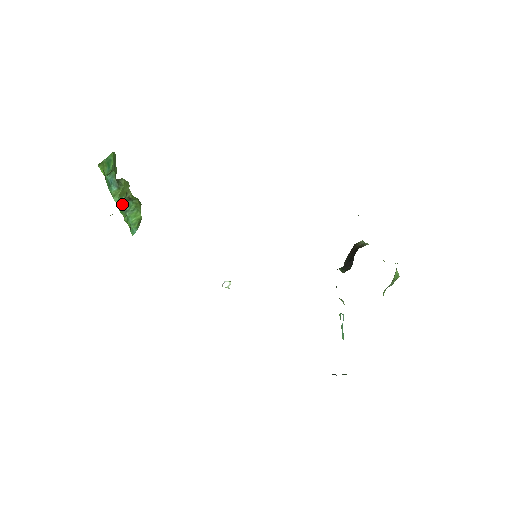
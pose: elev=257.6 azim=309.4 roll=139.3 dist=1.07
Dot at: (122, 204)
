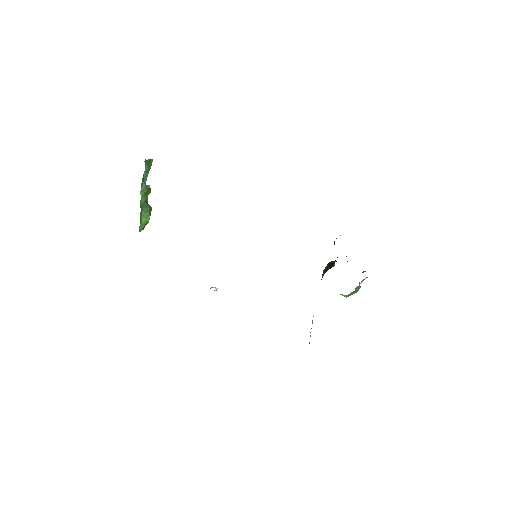
Dot at: (143, 201)
